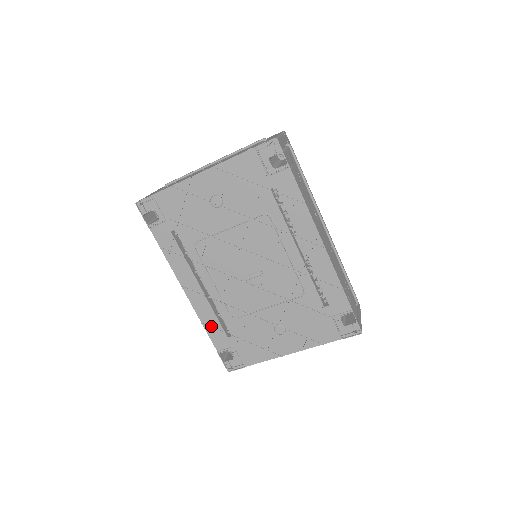
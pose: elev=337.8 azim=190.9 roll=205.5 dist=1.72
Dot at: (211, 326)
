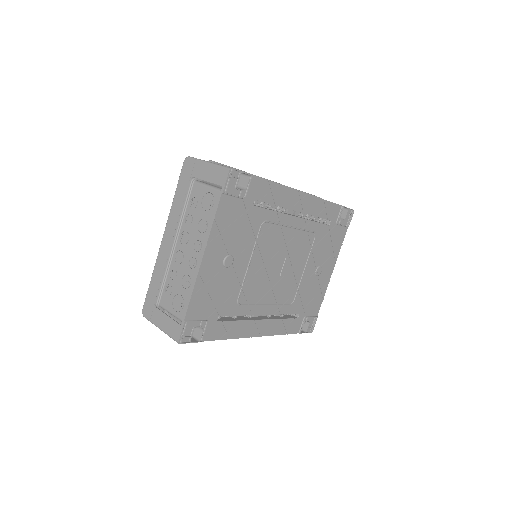
Dot at: (285, 328)
